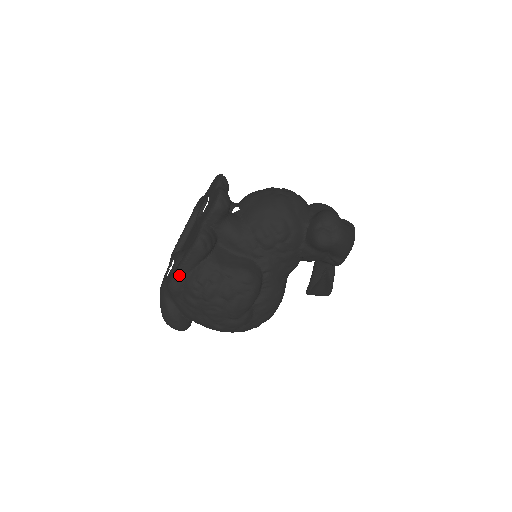
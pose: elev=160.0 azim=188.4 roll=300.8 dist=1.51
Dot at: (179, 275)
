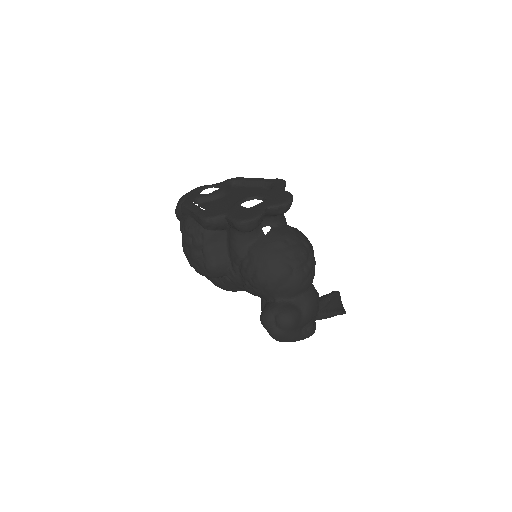
Dot at: (188, 210)
